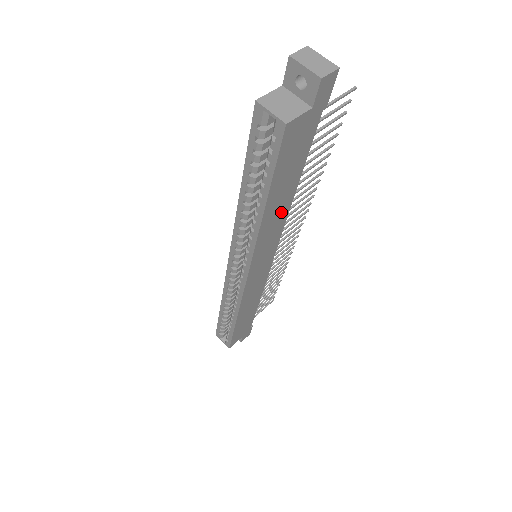
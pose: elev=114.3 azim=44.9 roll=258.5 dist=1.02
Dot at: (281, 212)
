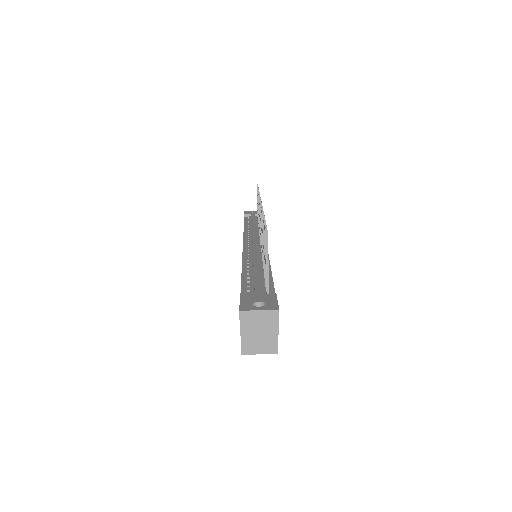
Dot at: occluded
